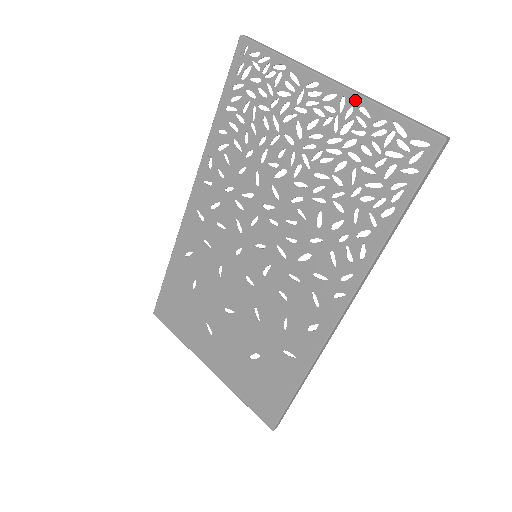
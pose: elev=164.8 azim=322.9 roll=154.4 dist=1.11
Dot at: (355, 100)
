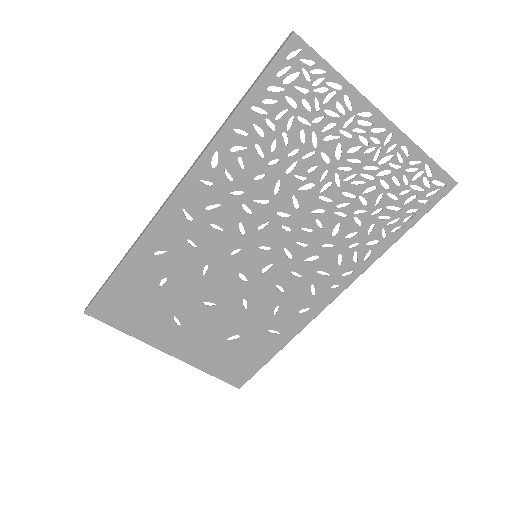
Dot at: (401, 139)
